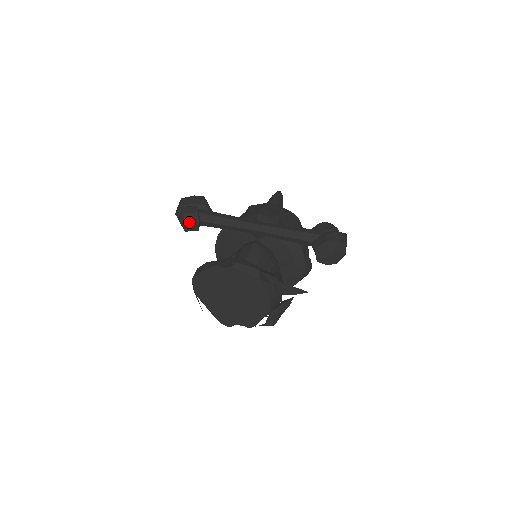
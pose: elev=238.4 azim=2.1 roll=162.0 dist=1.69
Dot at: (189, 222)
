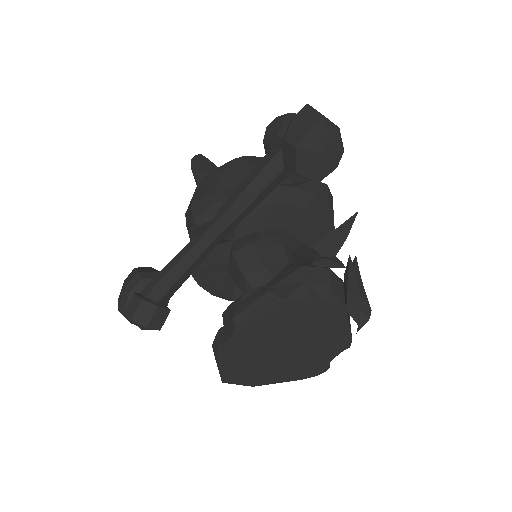
Dot at: (148, 319)
